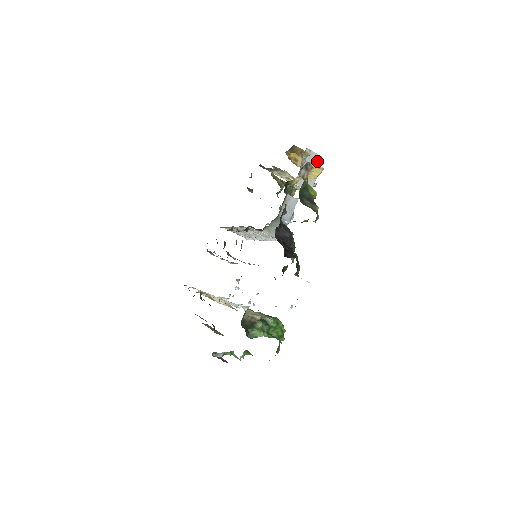
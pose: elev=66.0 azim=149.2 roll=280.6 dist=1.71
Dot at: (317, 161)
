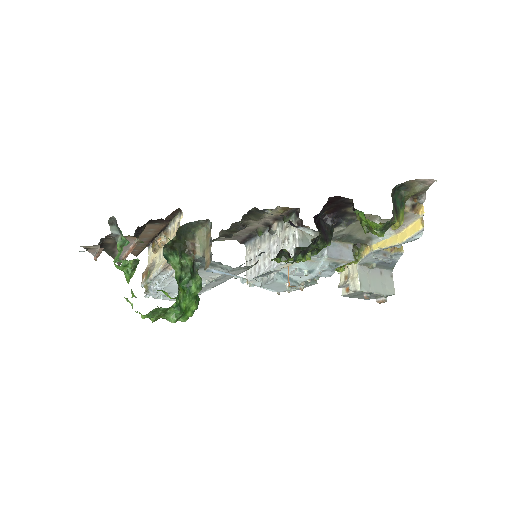
Dot at: (389, 289)
